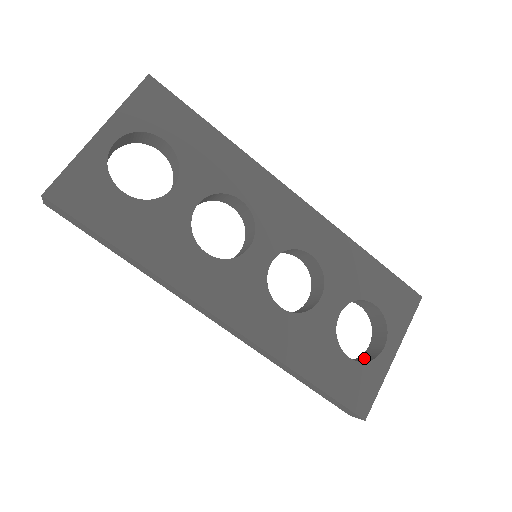
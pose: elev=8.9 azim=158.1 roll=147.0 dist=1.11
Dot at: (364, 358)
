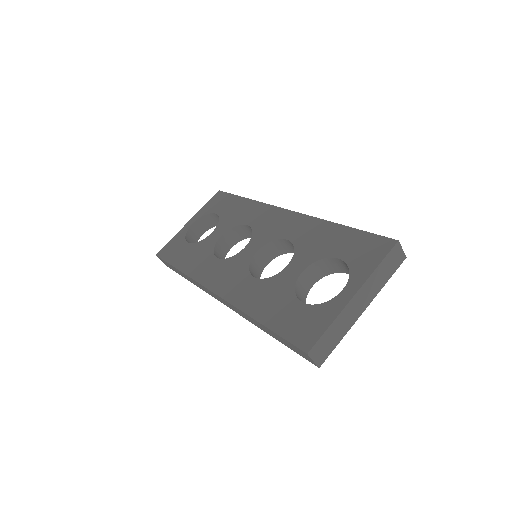
Dot at: occluded
